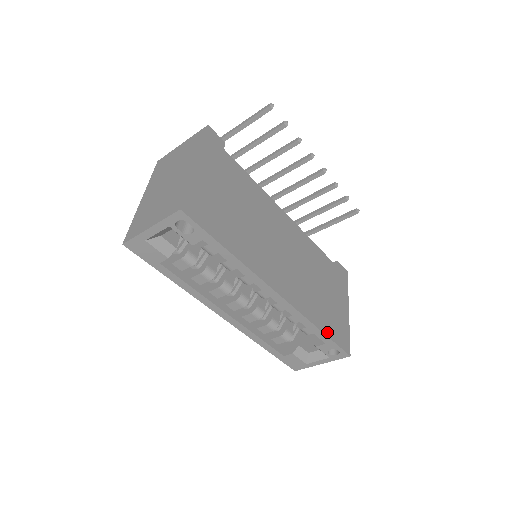
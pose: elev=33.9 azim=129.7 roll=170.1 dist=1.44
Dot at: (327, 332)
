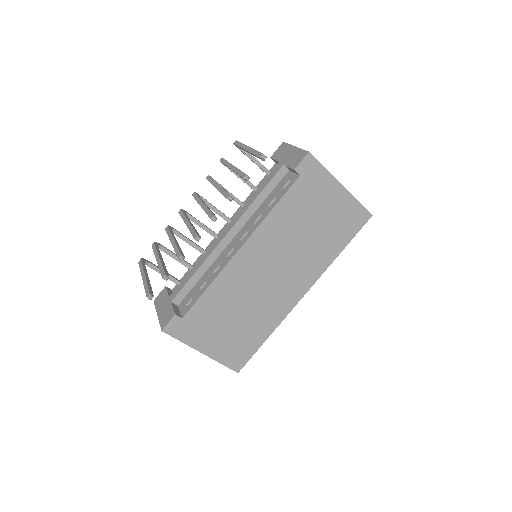
Dot at: (345, 243)
